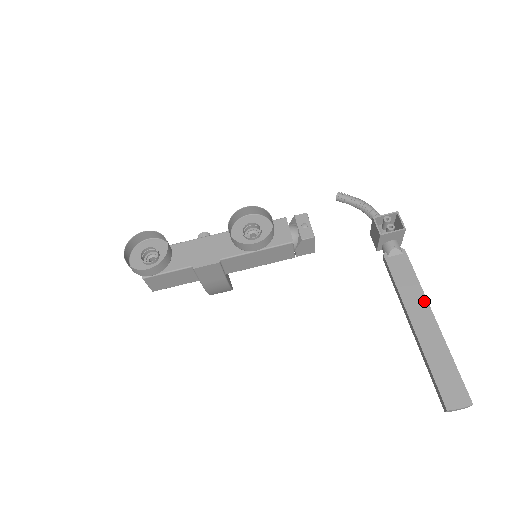
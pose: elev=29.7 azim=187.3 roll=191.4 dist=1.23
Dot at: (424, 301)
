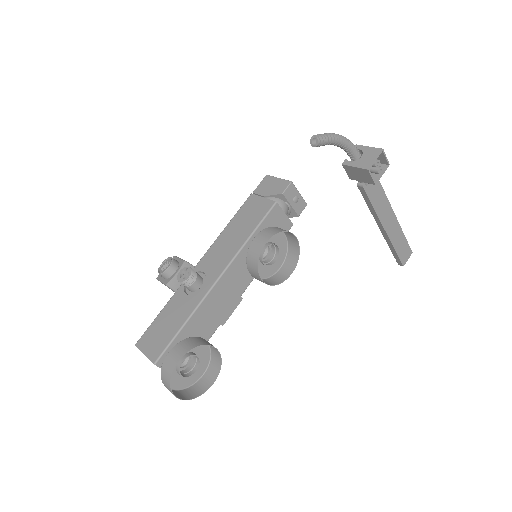
Dot at: (389, 207)
